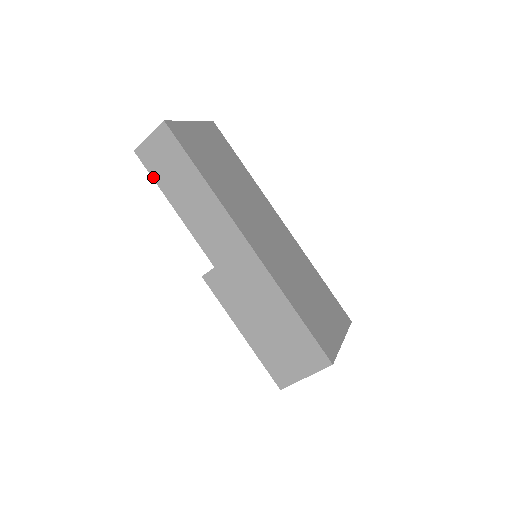
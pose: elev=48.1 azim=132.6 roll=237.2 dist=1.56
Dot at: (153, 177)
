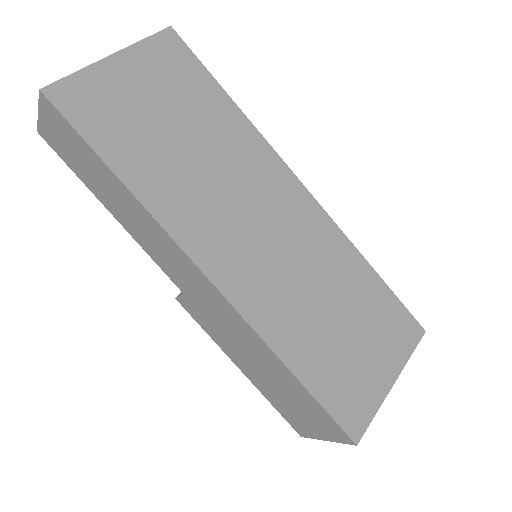
Dot at: (72, 170)
